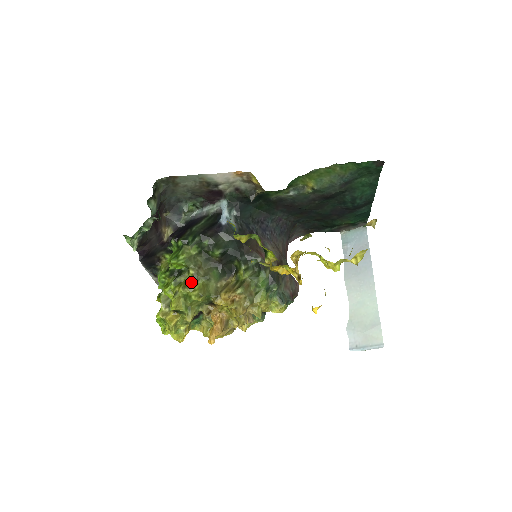
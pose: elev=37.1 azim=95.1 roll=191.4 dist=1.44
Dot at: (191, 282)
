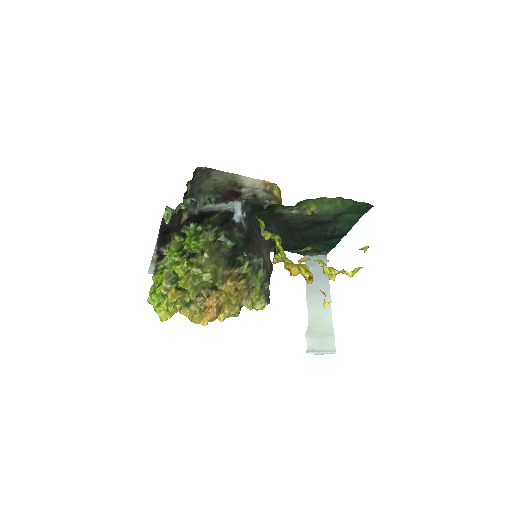
Dot at: (203, 265)
